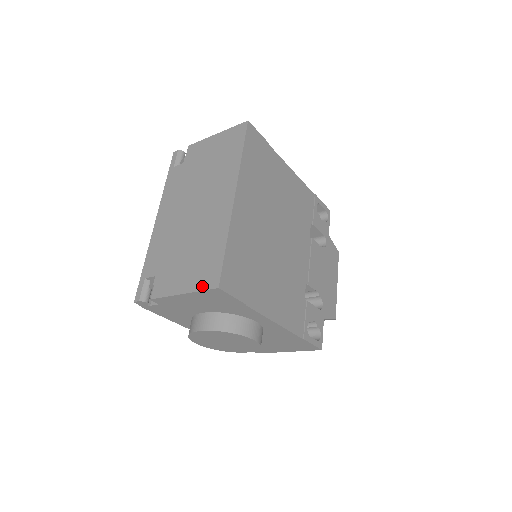
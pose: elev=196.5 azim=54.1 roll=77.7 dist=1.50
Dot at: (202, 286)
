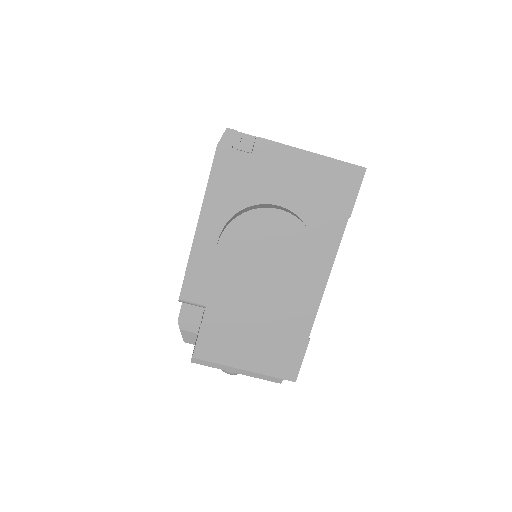
Dot at: occluded
